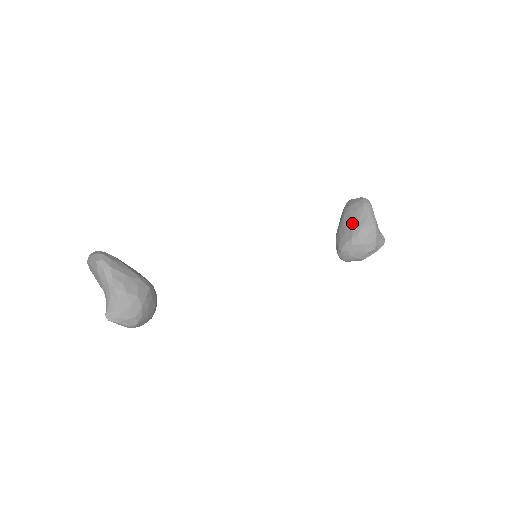
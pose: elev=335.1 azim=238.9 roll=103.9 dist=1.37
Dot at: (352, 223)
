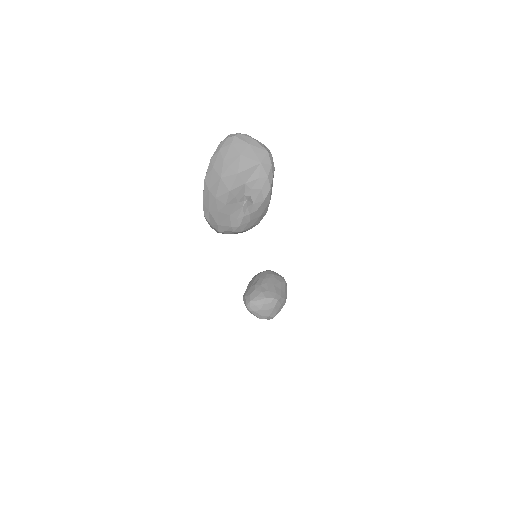
Dot at: (276, 288)
